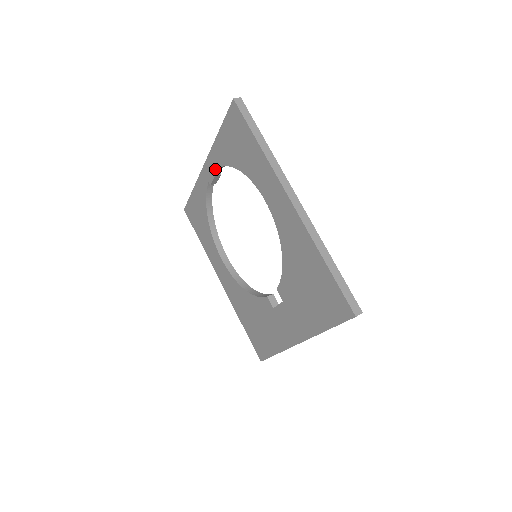
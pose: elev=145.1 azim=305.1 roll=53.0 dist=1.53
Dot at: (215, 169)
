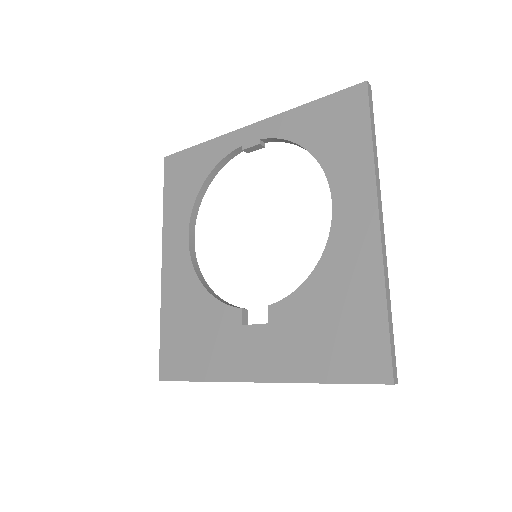
Dot at: (268, 137)
